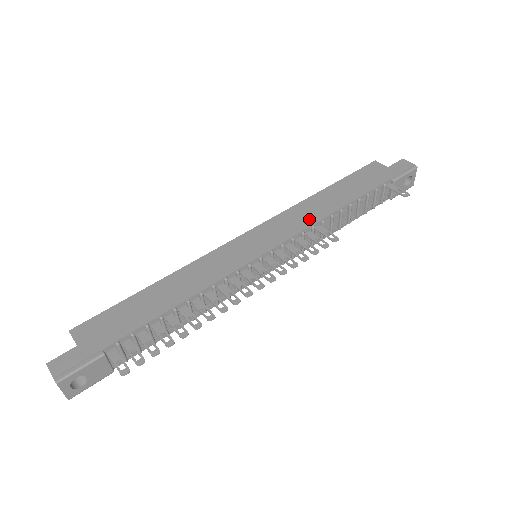
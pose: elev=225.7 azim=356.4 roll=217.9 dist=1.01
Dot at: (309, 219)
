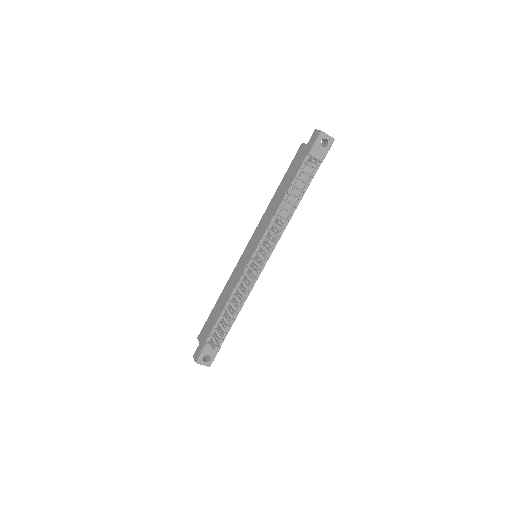
Dot at: (269, 218)
